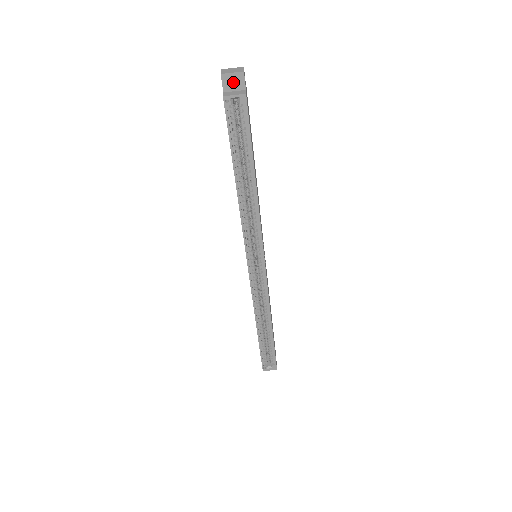
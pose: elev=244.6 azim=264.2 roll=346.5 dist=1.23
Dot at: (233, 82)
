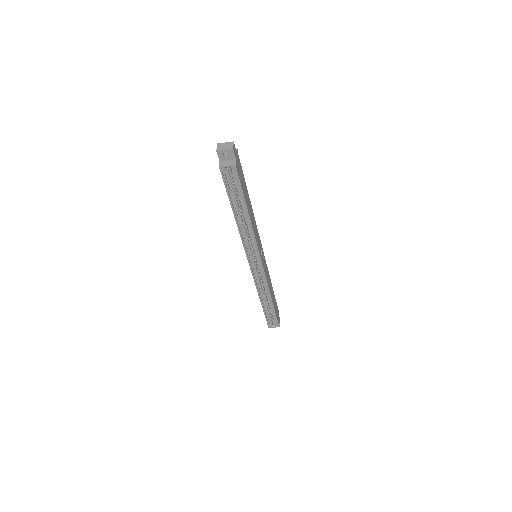
Dot at: (226, 153)
